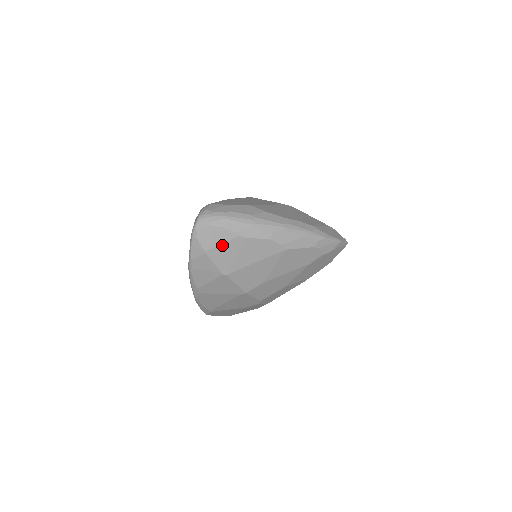
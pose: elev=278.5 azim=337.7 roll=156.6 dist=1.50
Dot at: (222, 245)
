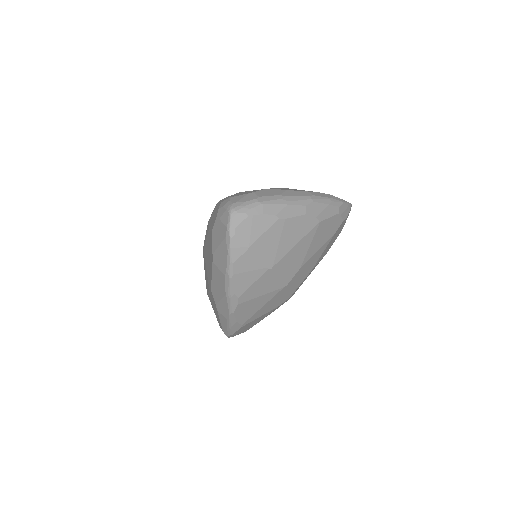
Dot at: (263, 235)
